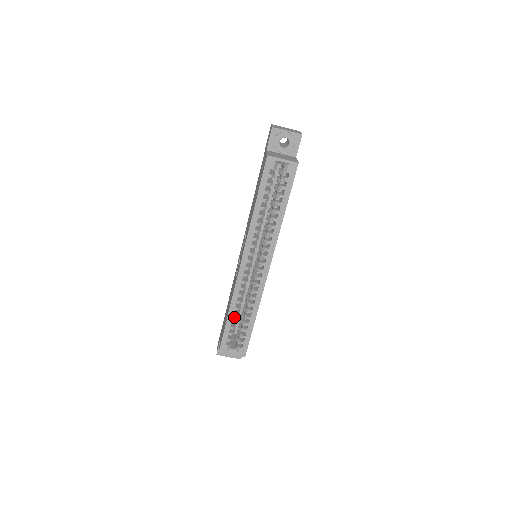
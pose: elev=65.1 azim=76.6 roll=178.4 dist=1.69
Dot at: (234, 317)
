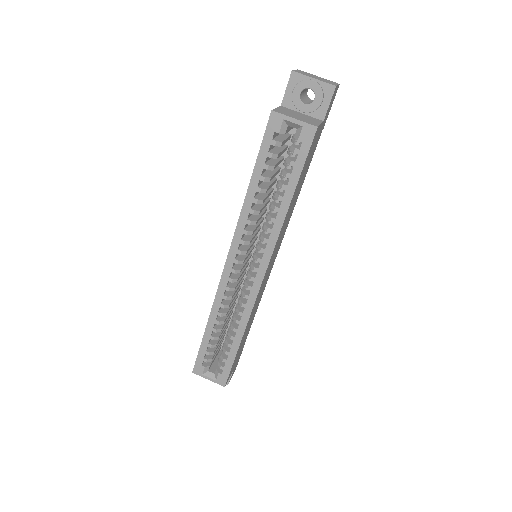
Dot at: occluded
